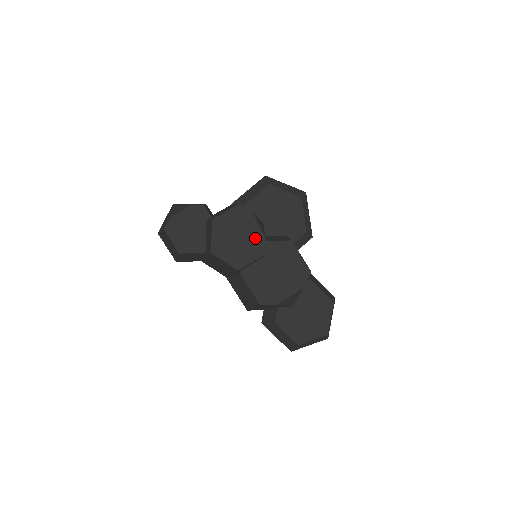
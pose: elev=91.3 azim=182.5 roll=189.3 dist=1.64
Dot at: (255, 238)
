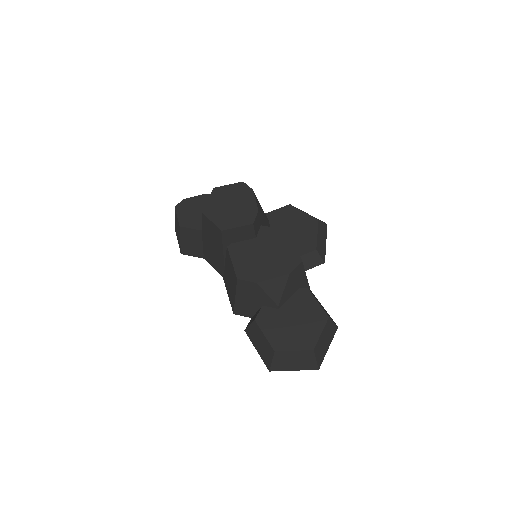
Dot at: (248, 209)
